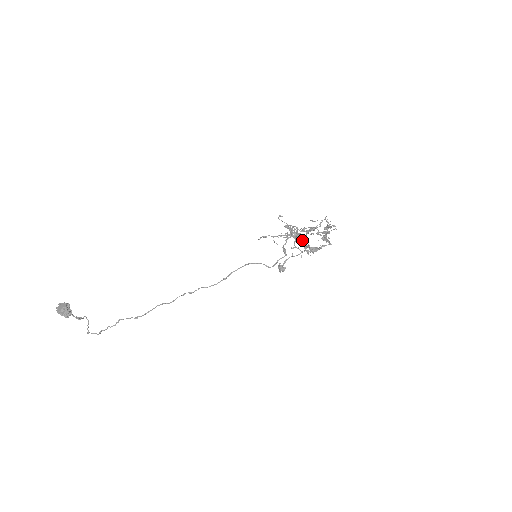
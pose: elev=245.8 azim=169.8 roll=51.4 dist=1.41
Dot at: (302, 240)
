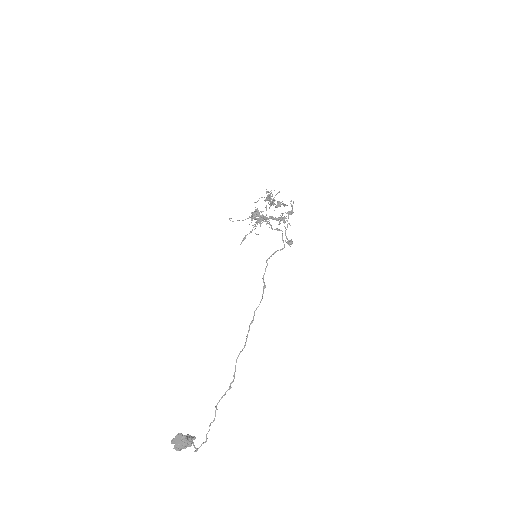
Dot at: occluded
